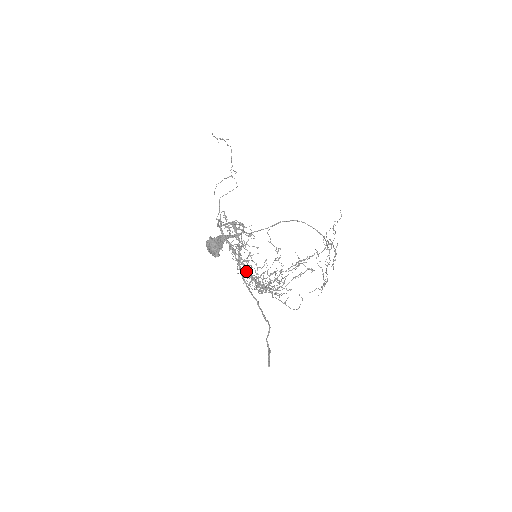
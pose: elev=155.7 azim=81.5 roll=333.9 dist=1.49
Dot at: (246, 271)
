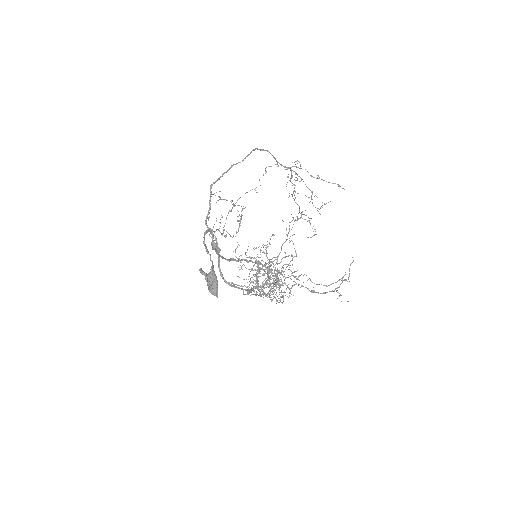
Dot at: occluded
